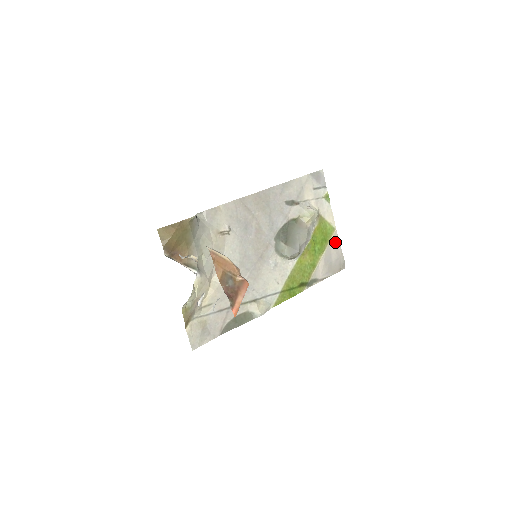
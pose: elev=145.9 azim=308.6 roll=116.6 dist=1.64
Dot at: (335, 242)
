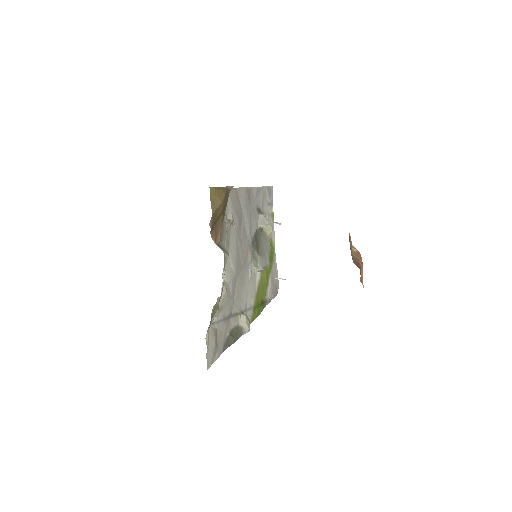
Dot at: (275, 264)
